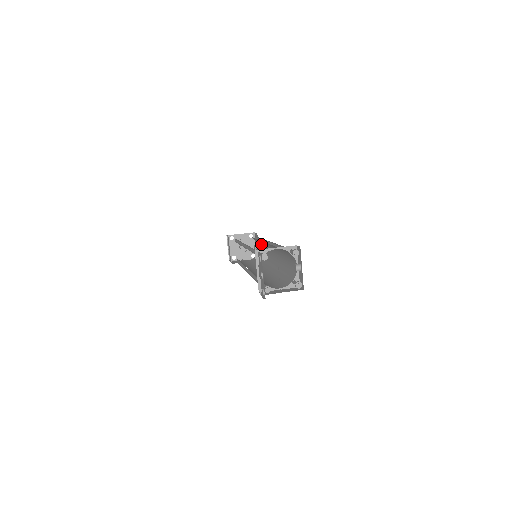
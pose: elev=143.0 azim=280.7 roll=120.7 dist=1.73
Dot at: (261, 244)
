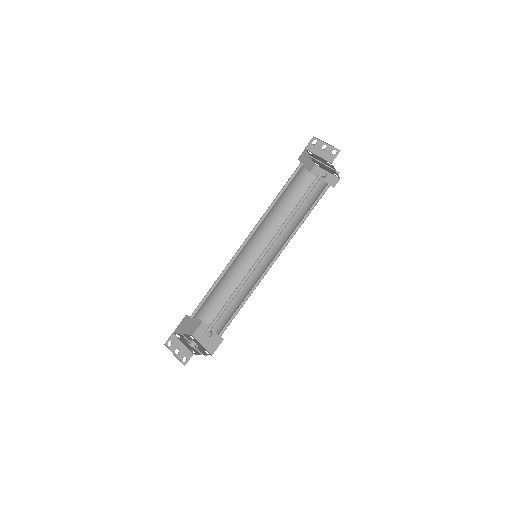
Dot at: (229, 297)
